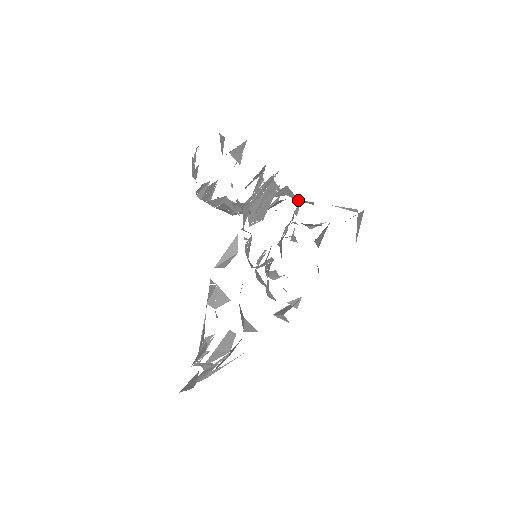
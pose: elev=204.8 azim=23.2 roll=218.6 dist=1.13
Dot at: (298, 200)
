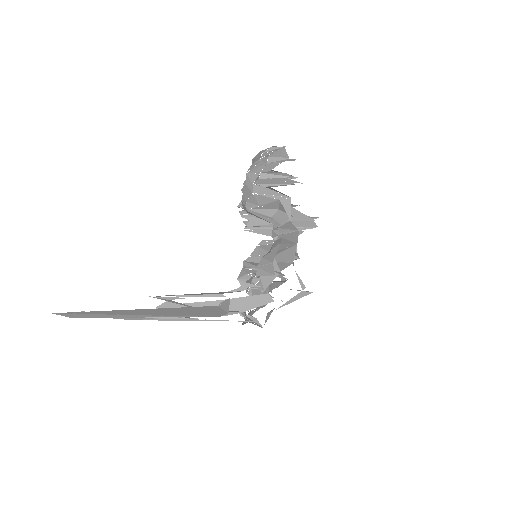
Dot at: occluded
